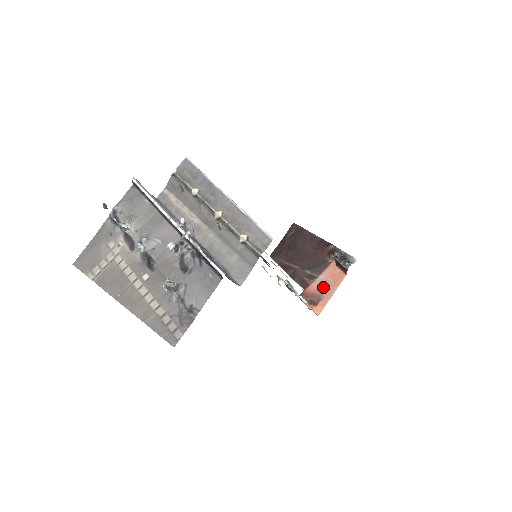
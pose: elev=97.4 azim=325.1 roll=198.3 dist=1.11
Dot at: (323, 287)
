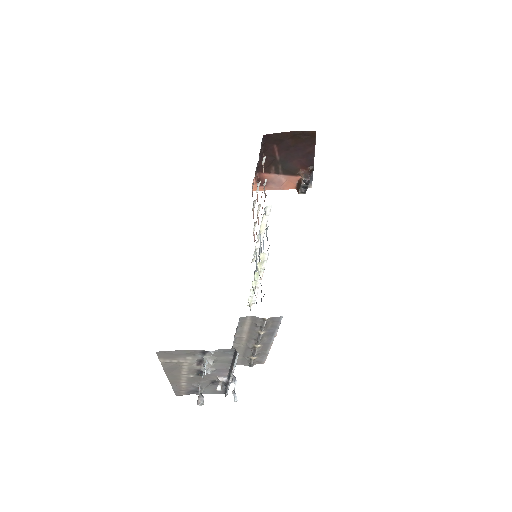
Dot at: (275, 182)
